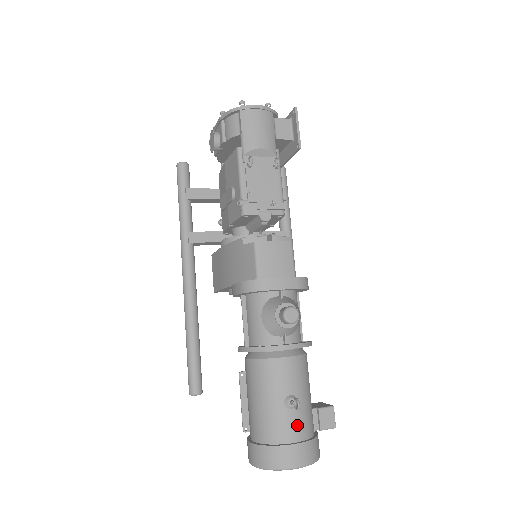
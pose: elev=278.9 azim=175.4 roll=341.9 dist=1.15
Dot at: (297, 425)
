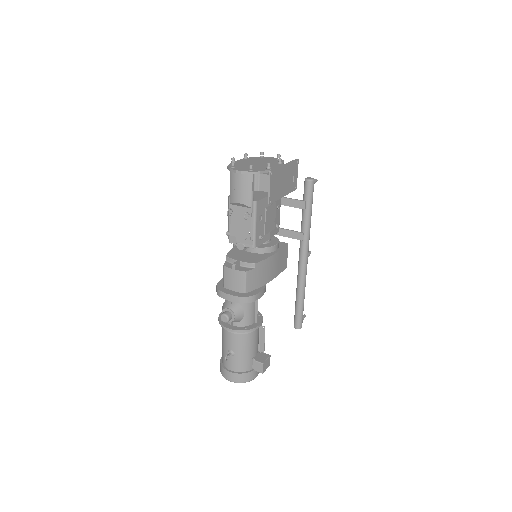
Dot at: (233, 364)
